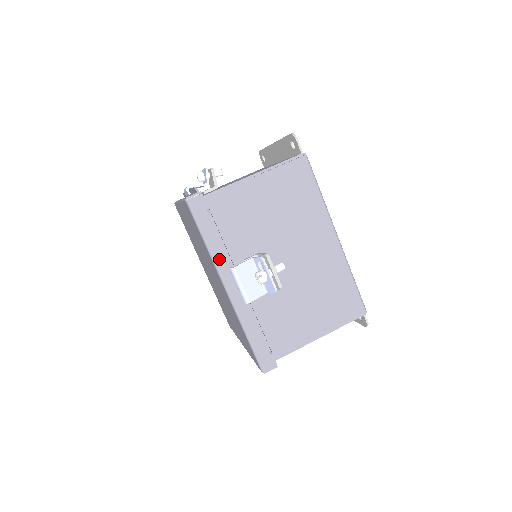
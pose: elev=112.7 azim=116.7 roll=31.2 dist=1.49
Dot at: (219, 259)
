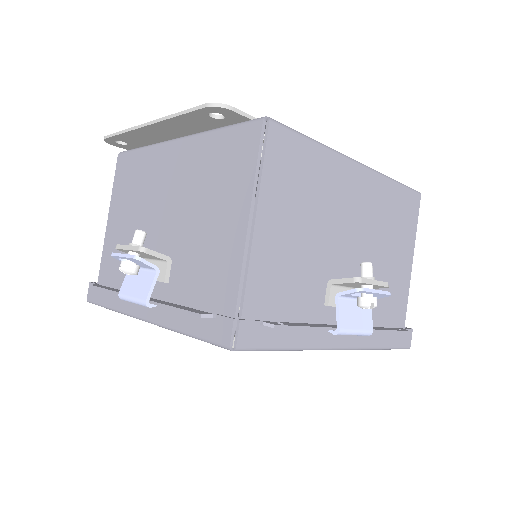
Dot at: (314, 341)
